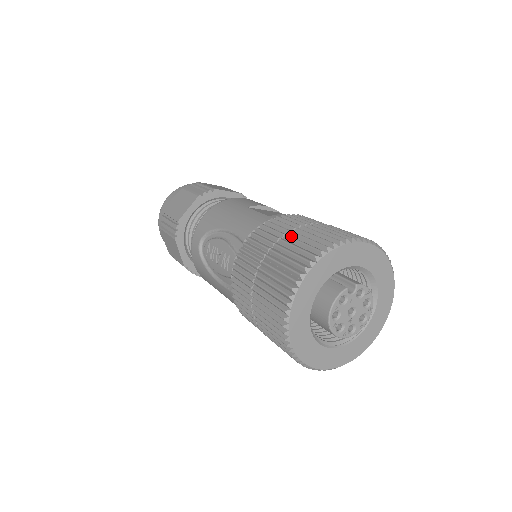
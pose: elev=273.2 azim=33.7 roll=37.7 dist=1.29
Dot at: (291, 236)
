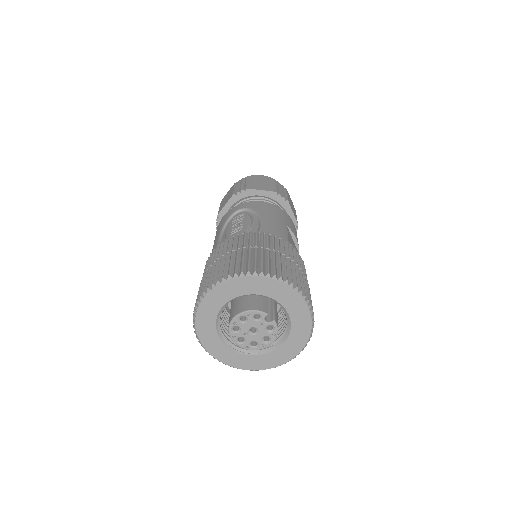
Dot at: (281, 257)
